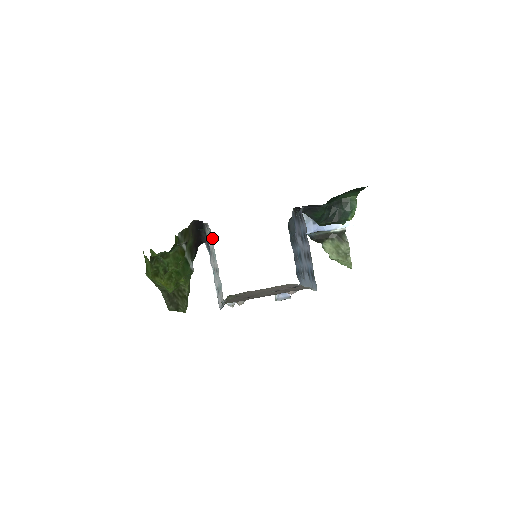
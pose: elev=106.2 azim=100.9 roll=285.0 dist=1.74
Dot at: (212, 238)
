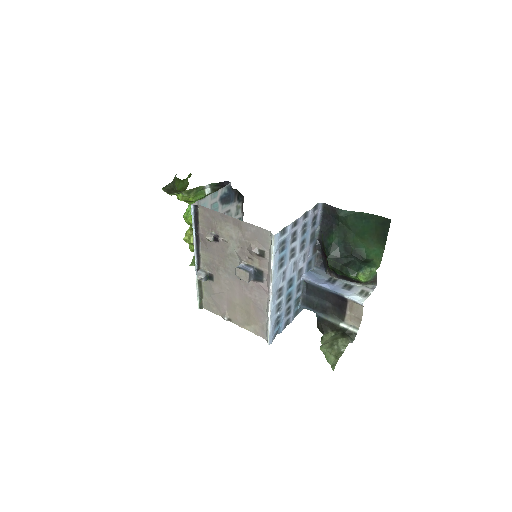
Dot at: occluded
